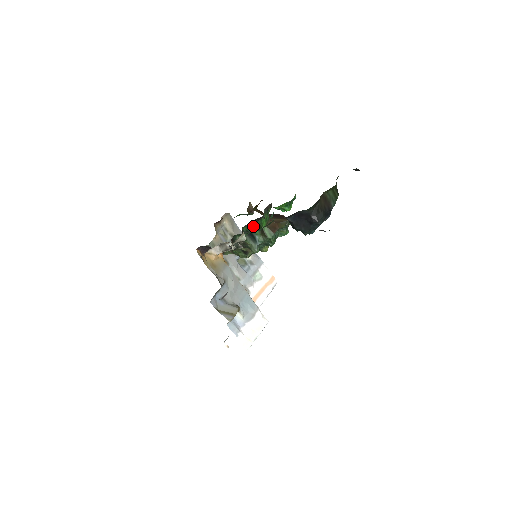
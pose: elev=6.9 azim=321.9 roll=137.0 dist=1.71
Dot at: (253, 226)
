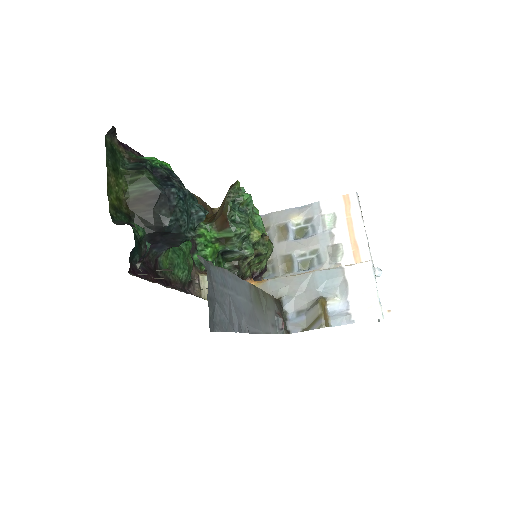
Dot at: occluded
